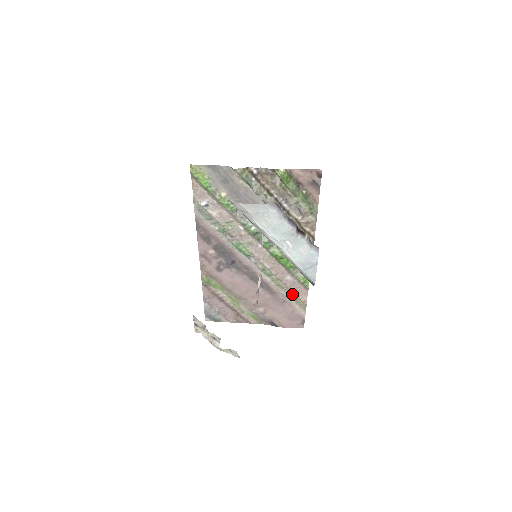
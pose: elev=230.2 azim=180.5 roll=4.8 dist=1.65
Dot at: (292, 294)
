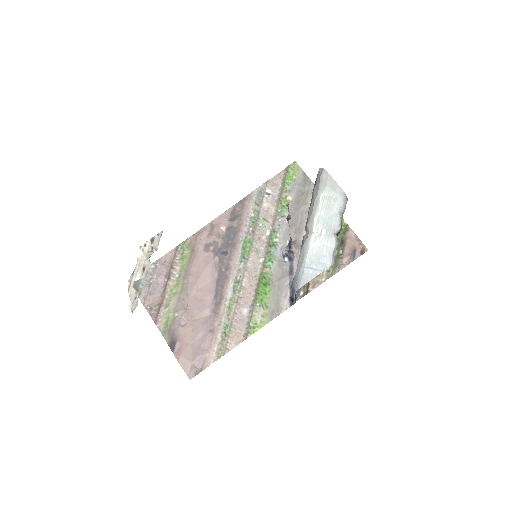
Dot at: (229, 329)
